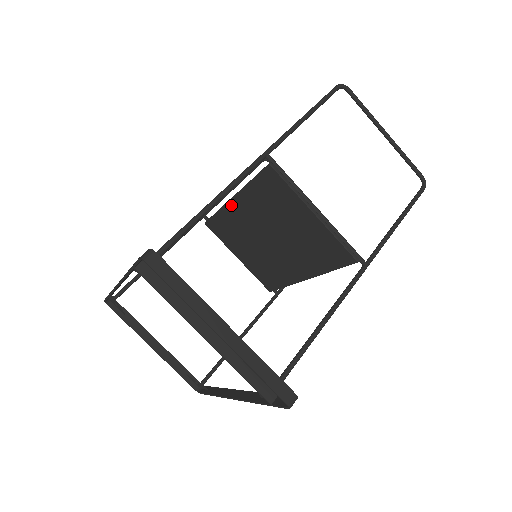
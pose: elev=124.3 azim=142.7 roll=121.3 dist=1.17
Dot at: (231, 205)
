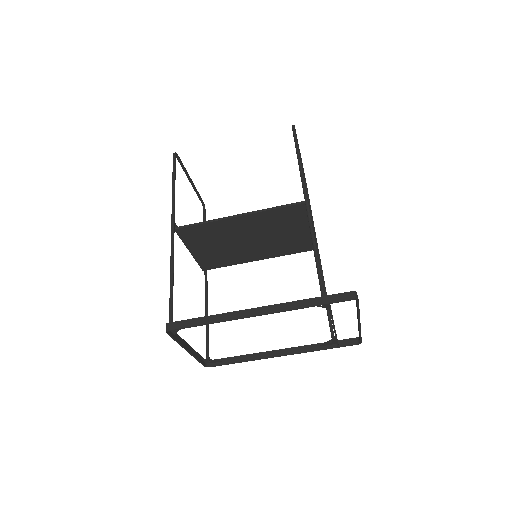
Dot at: (233, 219)
